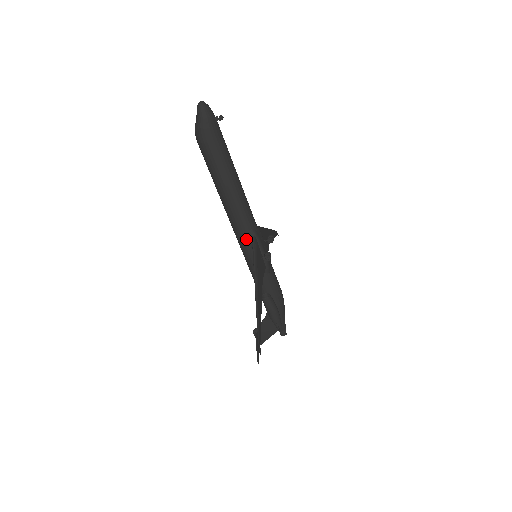
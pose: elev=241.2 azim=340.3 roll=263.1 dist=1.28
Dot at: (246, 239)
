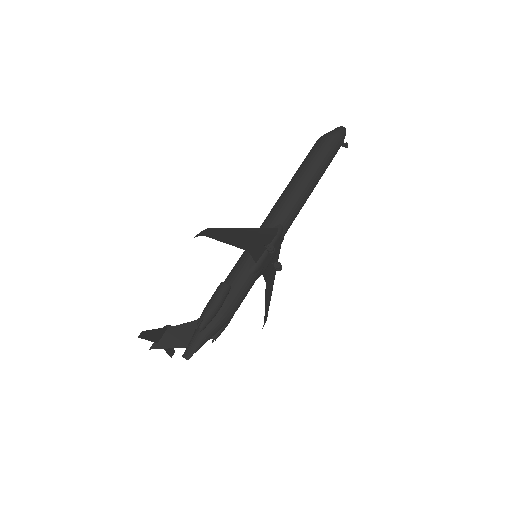
Dot at: (269, 226)
